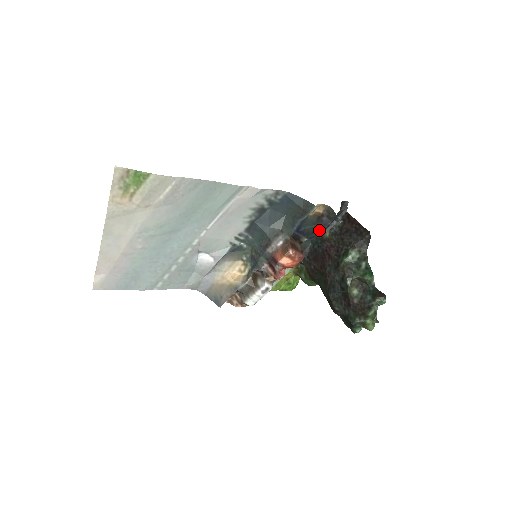
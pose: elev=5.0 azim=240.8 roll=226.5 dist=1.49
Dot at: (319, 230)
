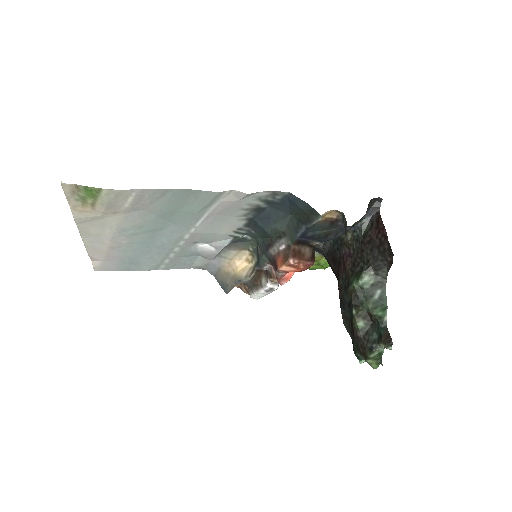
Dot at: (335, 234)
